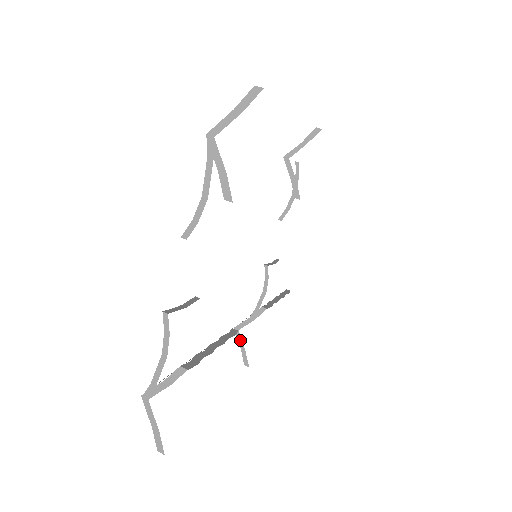
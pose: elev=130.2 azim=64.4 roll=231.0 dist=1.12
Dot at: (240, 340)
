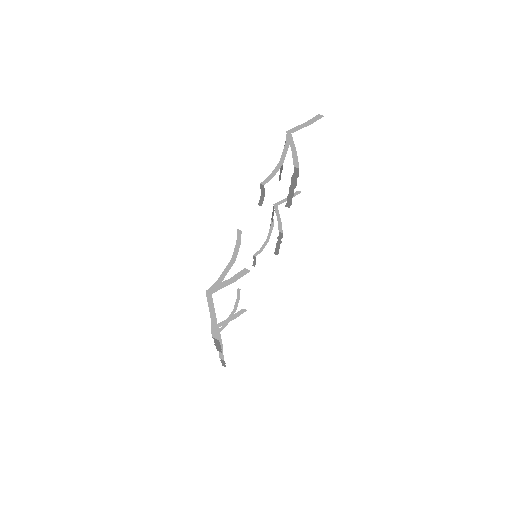
Dot at: (219, 336)
